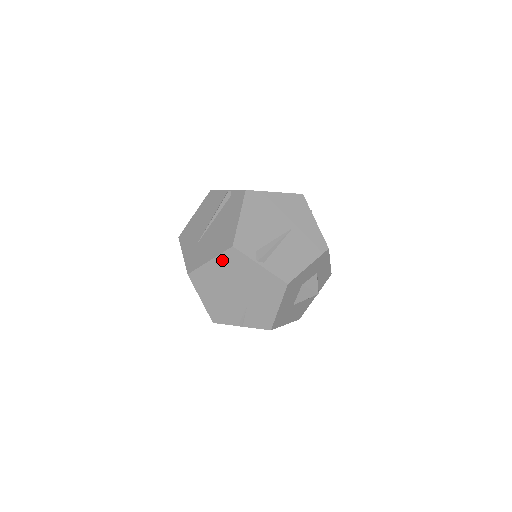
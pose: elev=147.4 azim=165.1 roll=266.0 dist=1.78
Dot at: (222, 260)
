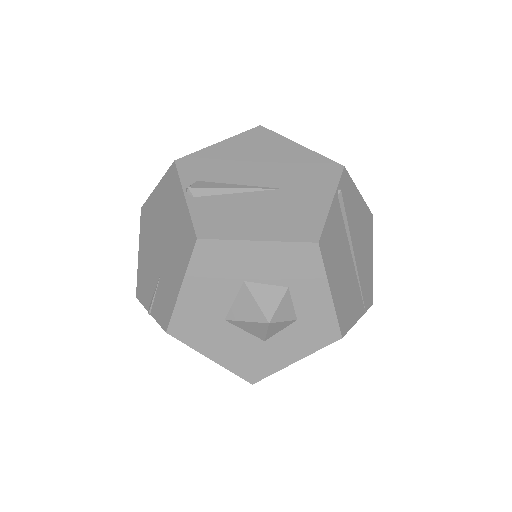
Dot at: (164, 185)
